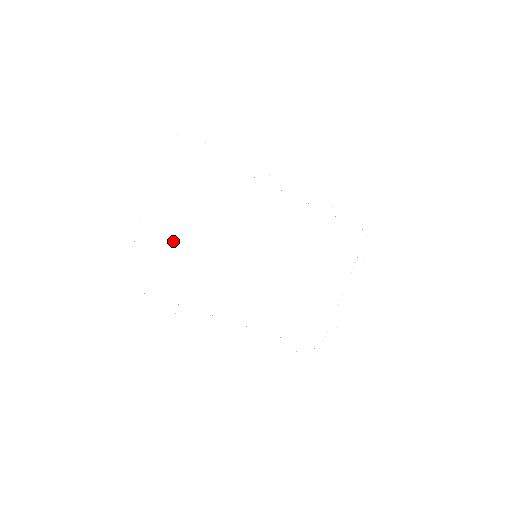
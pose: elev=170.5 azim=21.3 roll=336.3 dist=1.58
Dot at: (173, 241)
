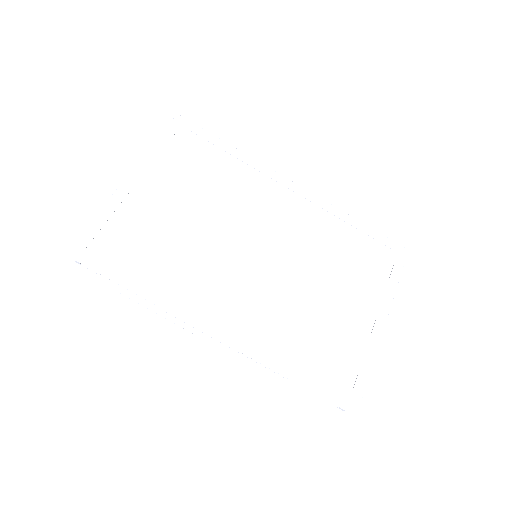
Dot at: (153, 212)
